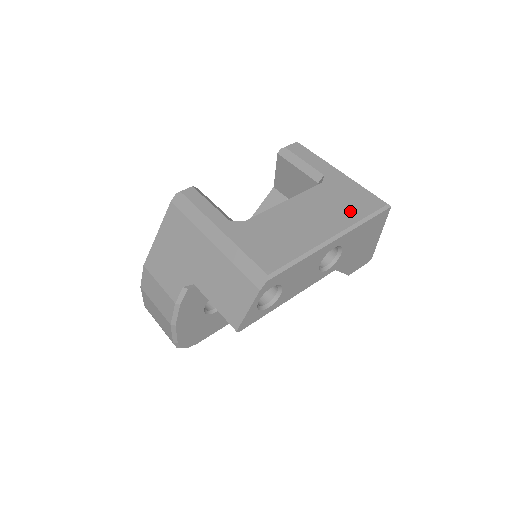
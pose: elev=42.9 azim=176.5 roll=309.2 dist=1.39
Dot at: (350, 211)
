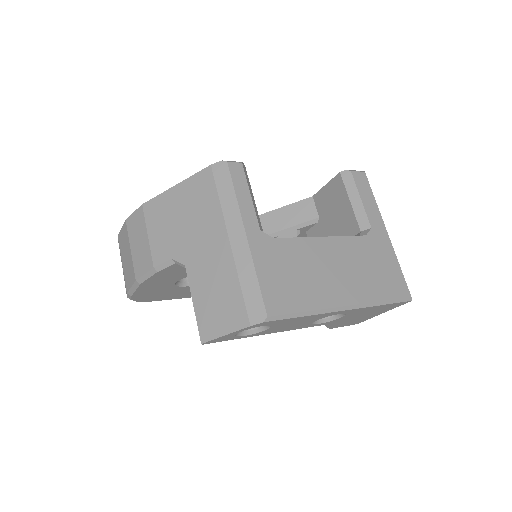
Dot at: (376, 285)
